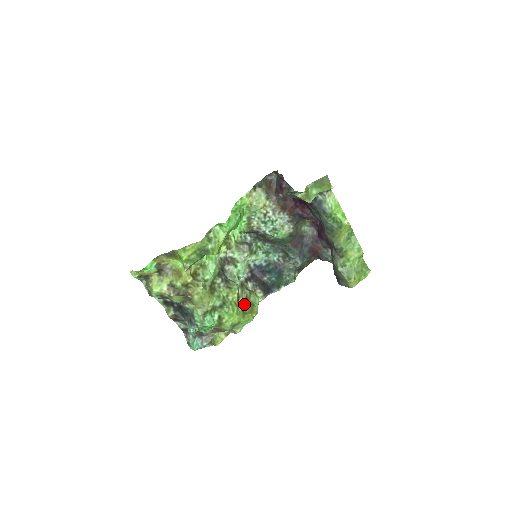
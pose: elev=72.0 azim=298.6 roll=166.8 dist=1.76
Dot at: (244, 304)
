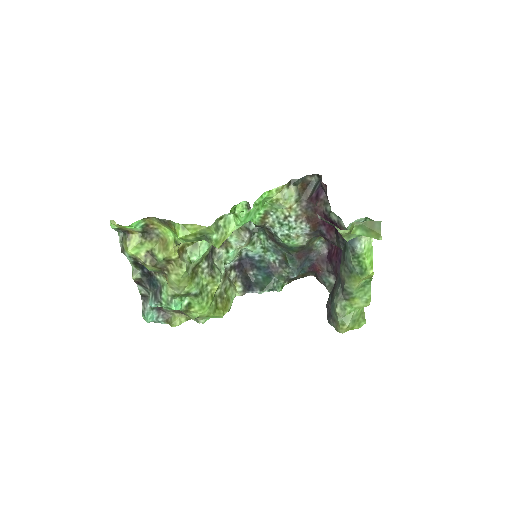
Dot at: (220, 297)
